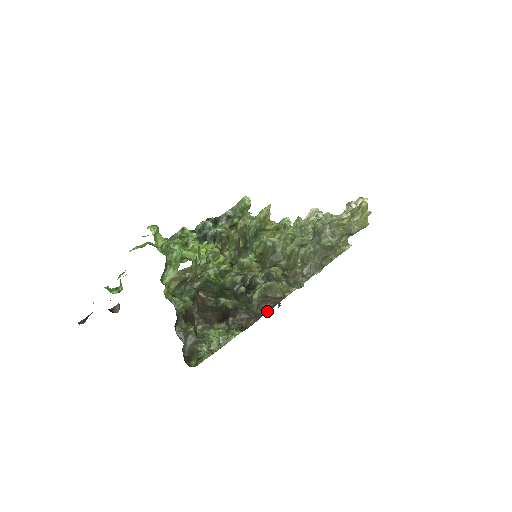
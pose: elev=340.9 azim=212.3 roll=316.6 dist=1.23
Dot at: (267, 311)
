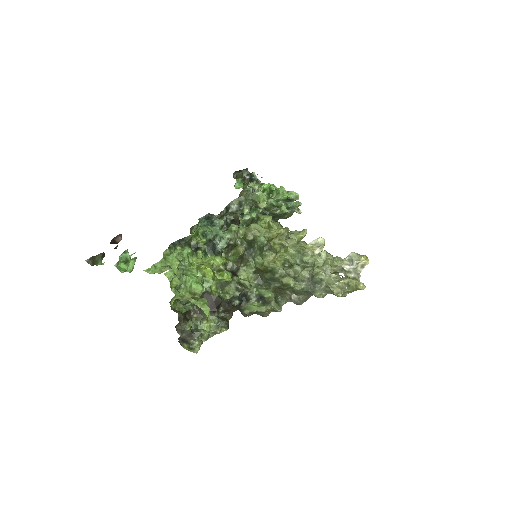
Dot at: occluded
